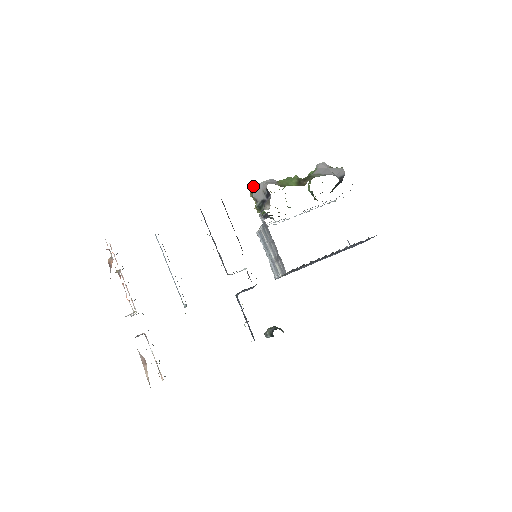
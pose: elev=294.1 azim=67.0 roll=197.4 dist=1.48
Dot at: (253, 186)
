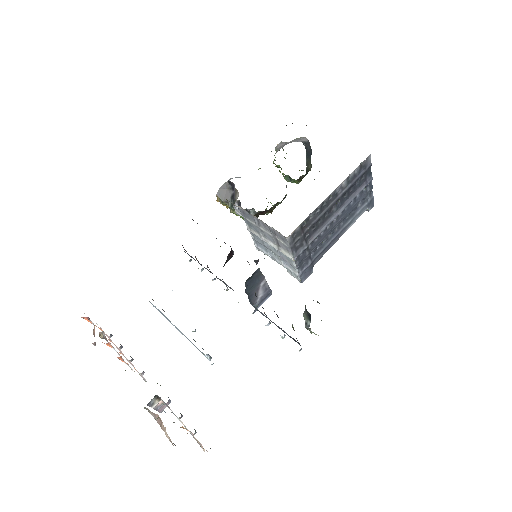
Dot at: (218, 192)
